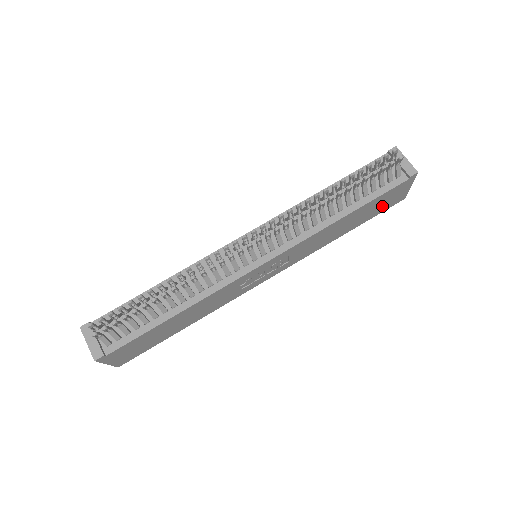
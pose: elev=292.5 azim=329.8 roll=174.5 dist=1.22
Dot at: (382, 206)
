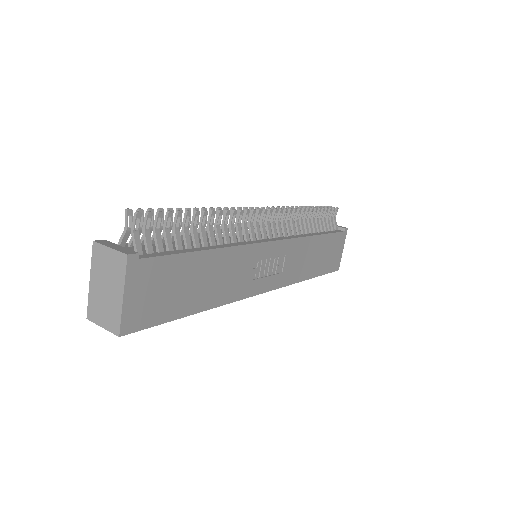
Dot at: (330, 259)
